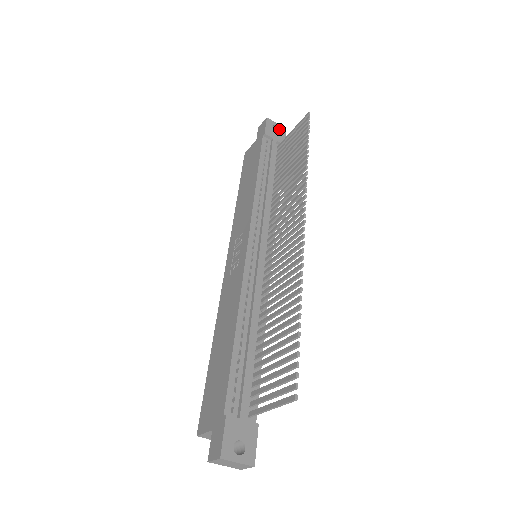
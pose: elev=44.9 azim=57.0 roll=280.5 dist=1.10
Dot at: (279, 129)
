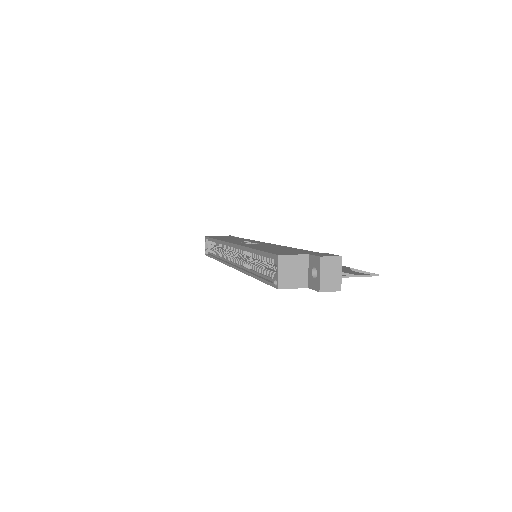
Dot at: occluded
